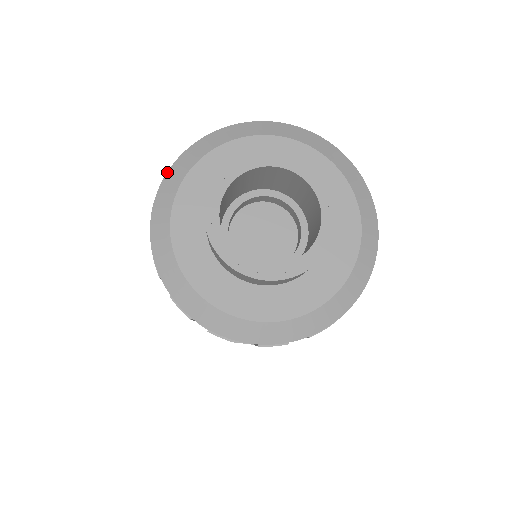
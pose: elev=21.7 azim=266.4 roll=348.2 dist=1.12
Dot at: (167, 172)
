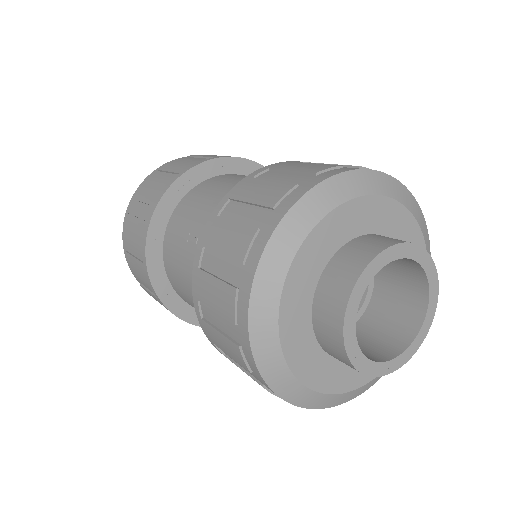
Dot at: (291, 207)
